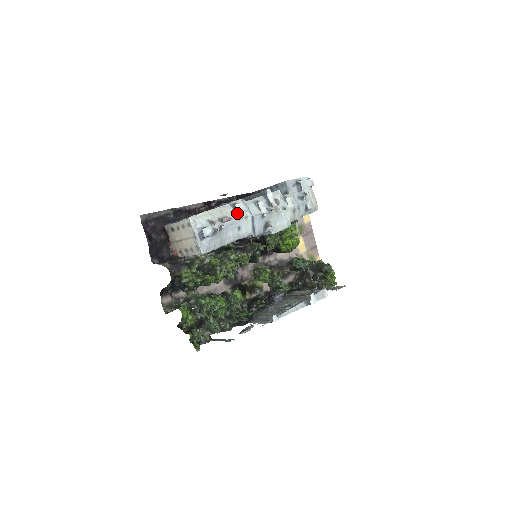
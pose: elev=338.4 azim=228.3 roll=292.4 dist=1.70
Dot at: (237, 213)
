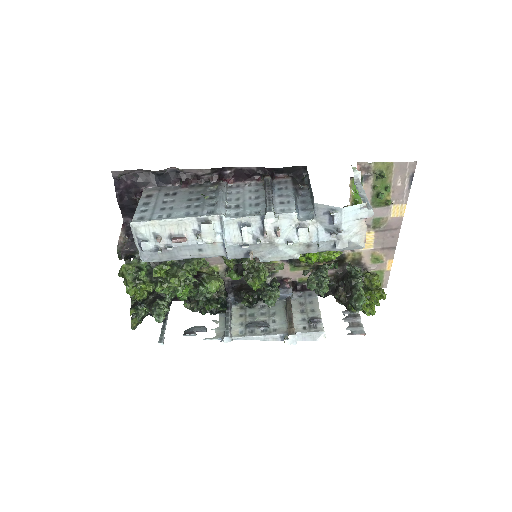
Dot at: (197, 236)
